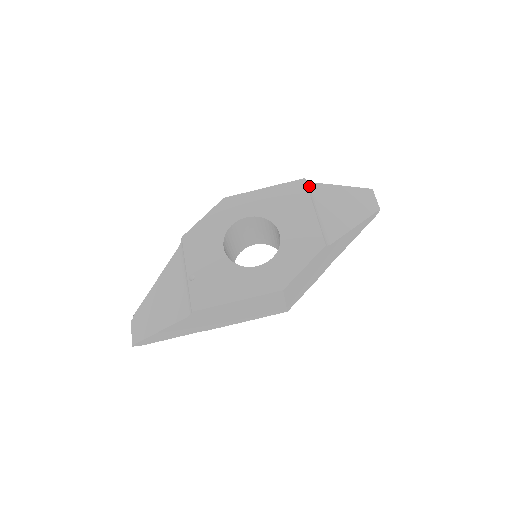
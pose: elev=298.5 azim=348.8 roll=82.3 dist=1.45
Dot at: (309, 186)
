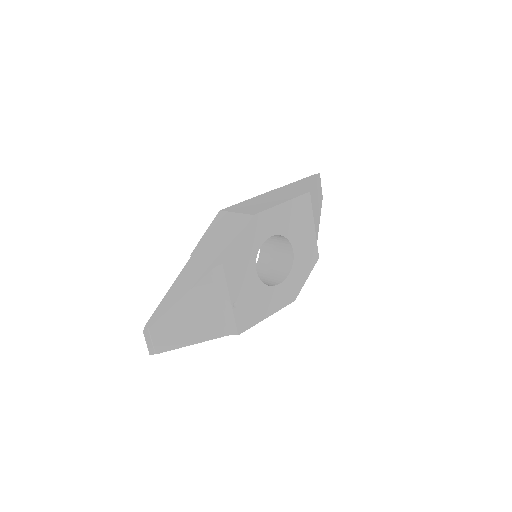
Dot at: occluded
